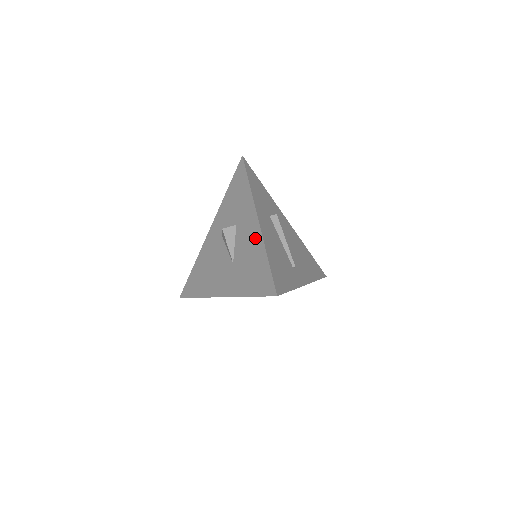
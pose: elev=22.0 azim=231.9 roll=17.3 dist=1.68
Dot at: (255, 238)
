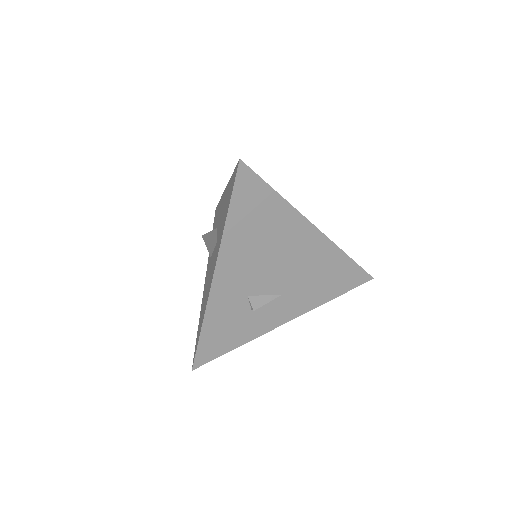
Dot at: (225, 195)
